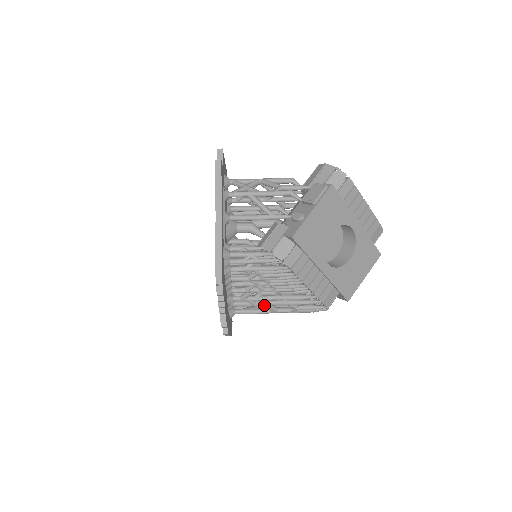
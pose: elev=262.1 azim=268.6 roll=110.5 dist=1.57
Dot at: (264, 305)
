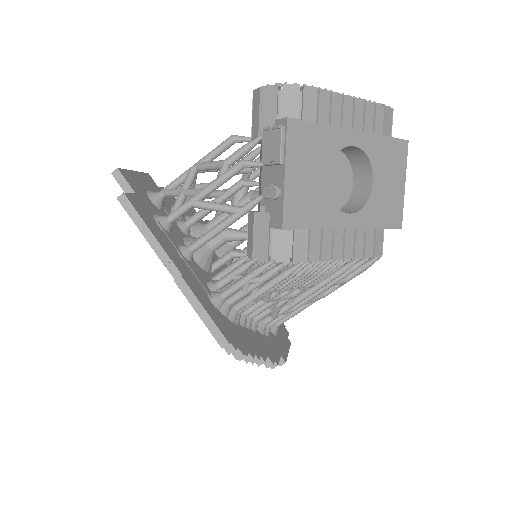
Dot at: (304, 304)
